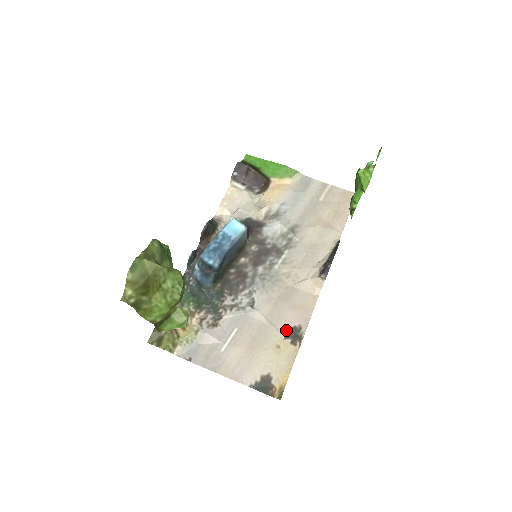
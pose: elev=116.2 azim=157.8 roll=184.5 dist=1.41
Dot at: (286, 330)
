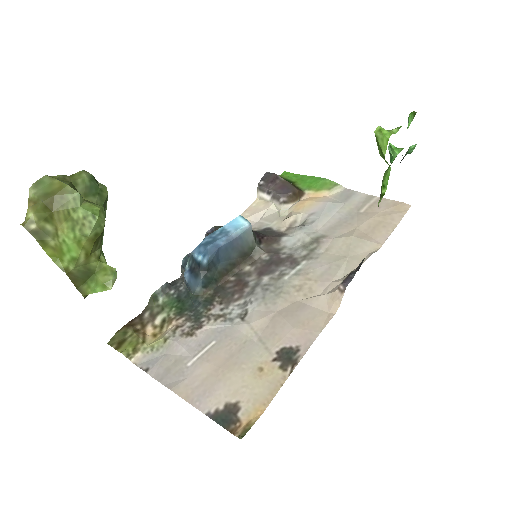
Dot at: (277, 350)
